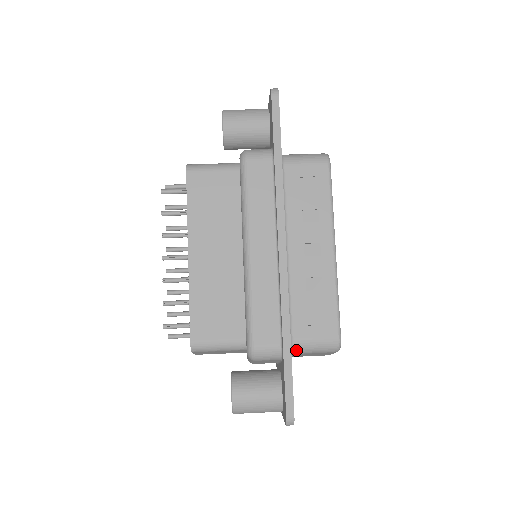
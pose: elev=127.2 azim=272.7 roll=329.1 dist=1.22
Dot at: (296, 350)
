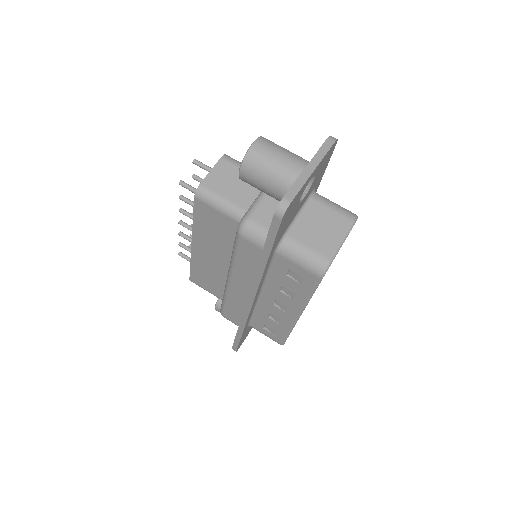
Dot at: occluded
